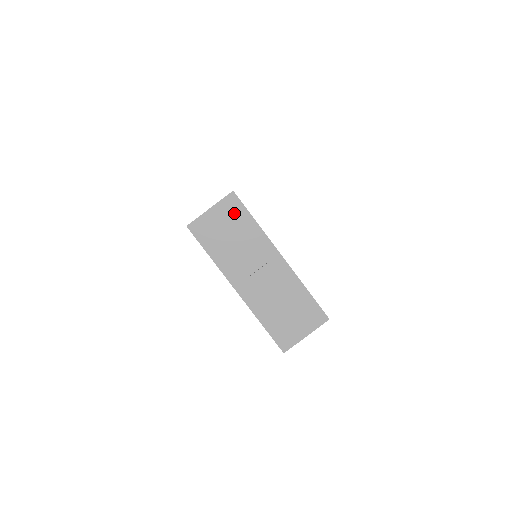
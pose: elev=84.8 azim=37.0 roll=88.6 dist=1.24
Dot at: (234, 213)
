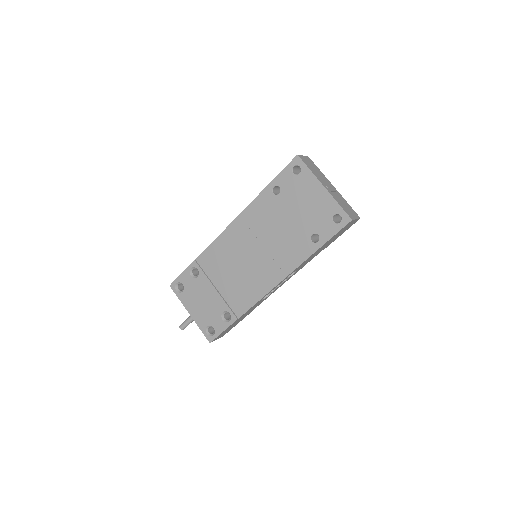
Dot at: (312, 163)
